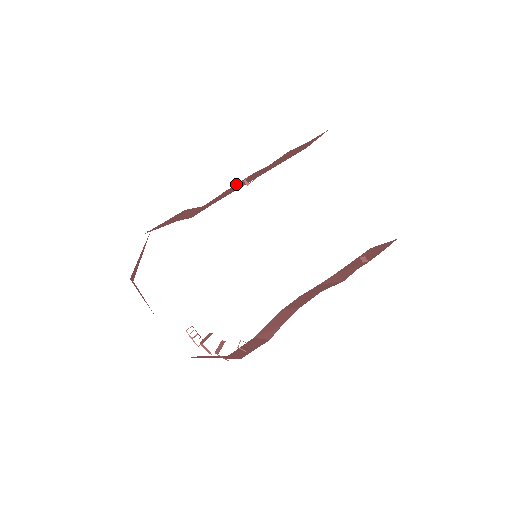
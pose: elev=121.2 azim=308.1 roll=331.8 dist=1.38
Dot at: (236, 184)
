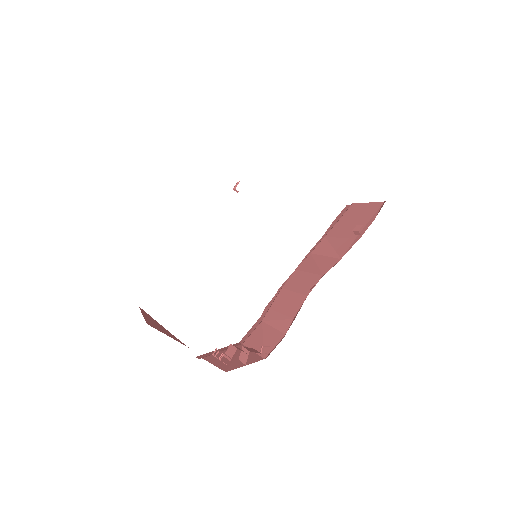
Dot at: occluded
